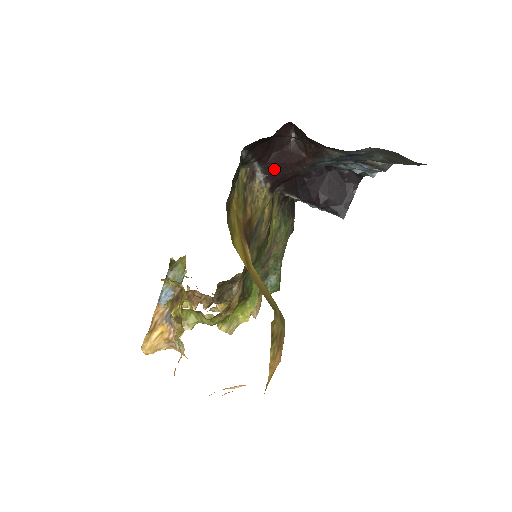
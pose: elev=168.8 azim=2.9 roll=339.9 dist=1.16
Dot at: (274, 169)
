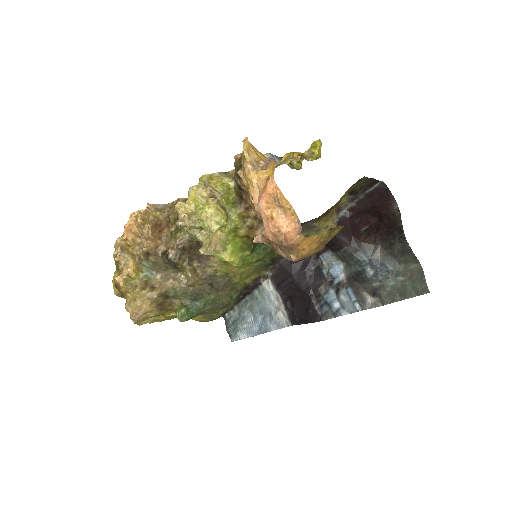
Dot at: (345, 225)
